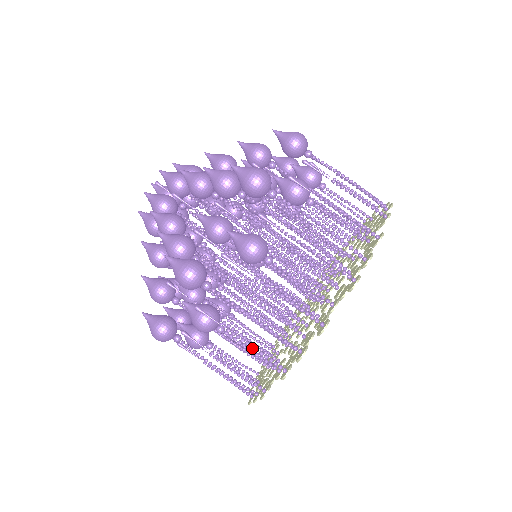
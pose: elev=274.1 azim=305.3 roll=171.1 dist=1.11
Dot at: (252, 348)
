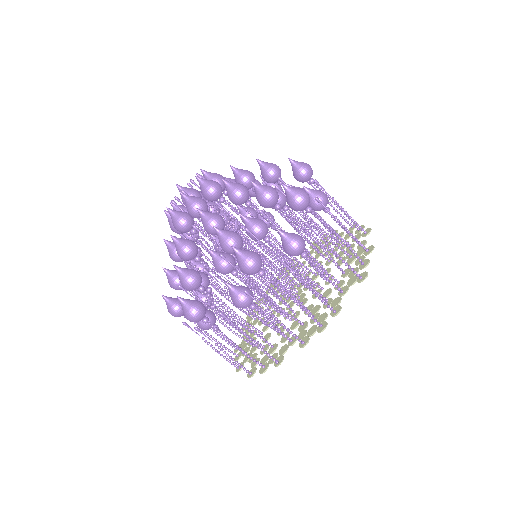
Dot at: occluded
